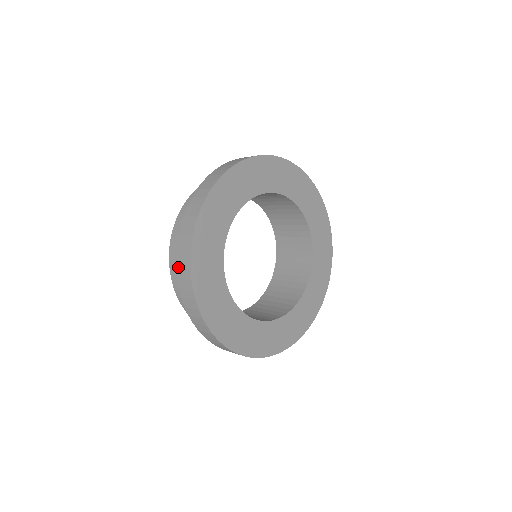
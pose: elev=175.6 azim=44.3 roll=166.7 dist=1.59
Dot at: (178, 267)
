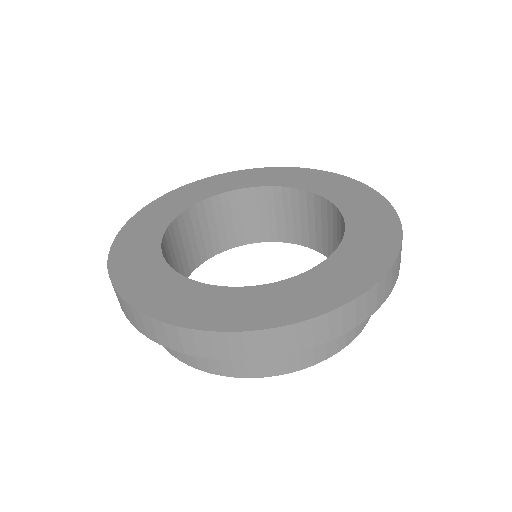
Dot at: (169, 345)
